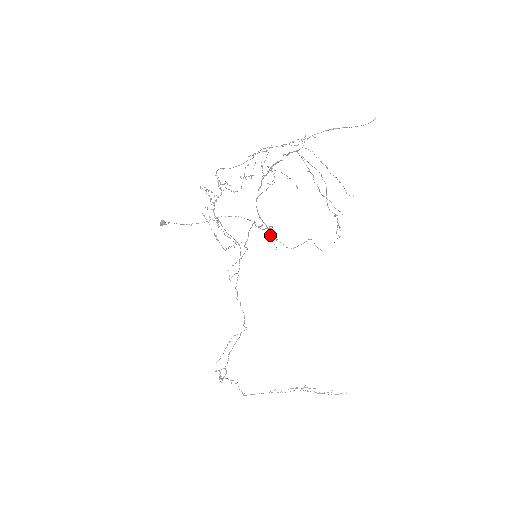
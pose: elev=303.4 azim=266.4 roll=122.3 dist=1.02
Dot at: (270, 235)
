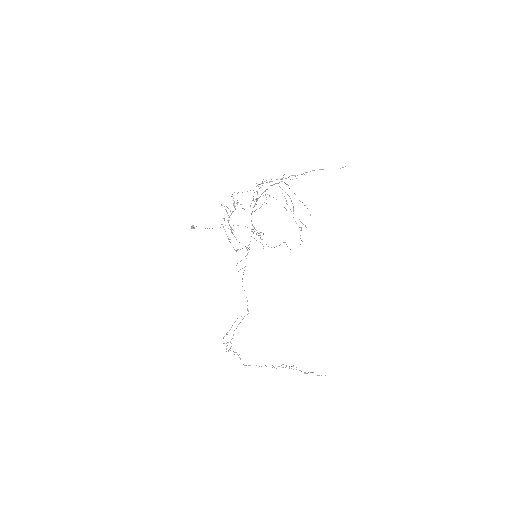
Dot at: occluded
